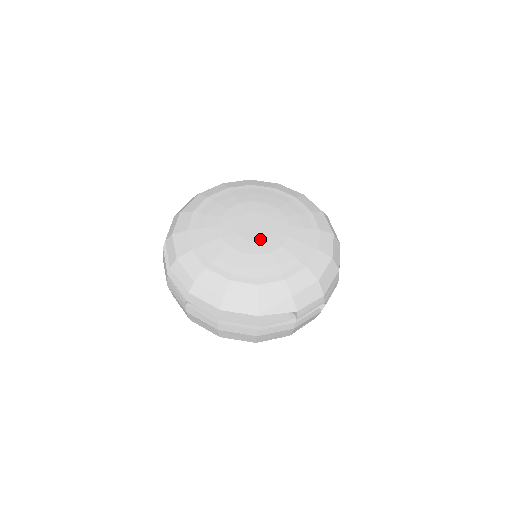
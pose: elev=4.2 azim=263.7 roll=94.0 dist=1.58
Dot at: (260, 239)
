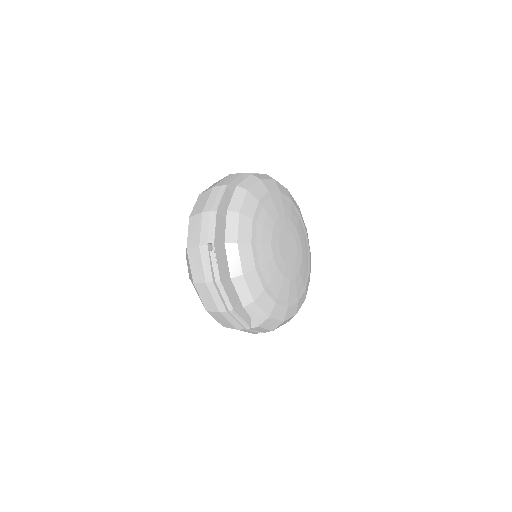
Dot at: (285, 261)
